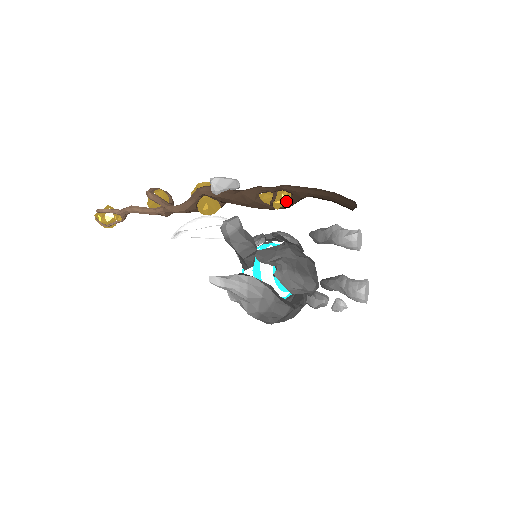
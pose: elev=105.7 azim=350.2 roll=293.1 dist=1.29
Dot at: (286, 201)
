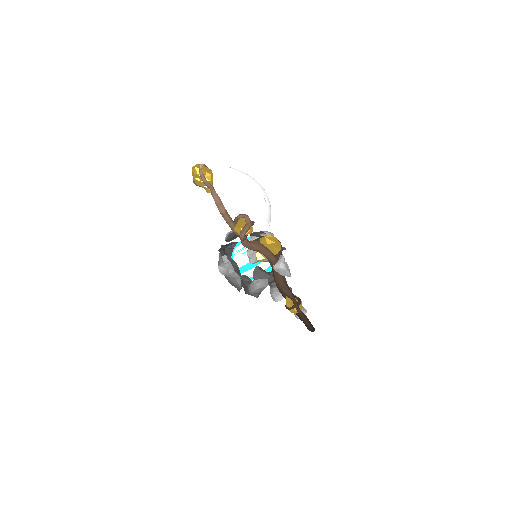
Dot at: (293, 312)
